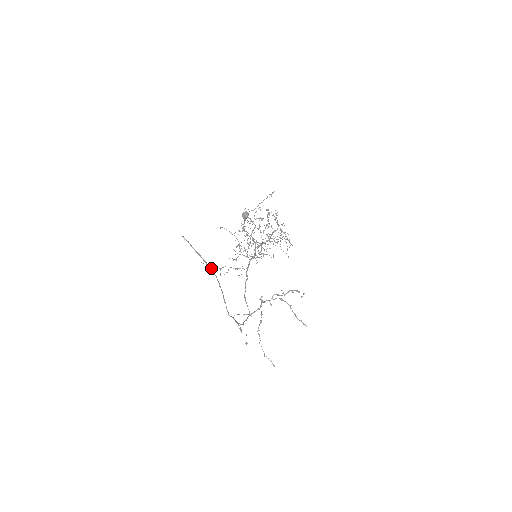
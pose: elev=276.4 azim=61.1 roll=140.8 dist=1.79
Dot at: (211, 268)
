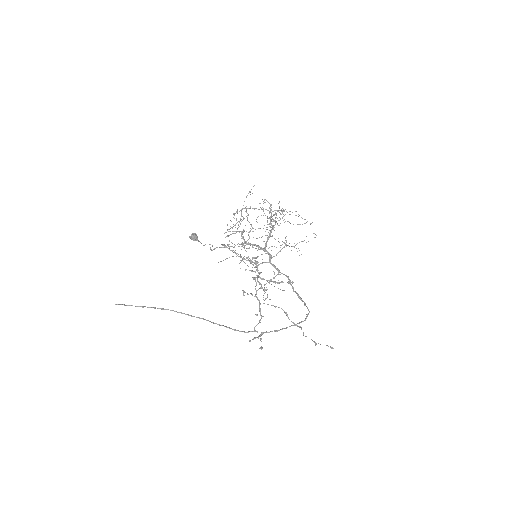
Dot at: occluded
